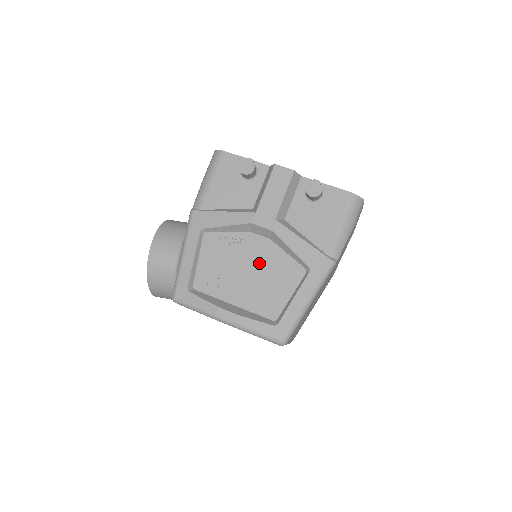
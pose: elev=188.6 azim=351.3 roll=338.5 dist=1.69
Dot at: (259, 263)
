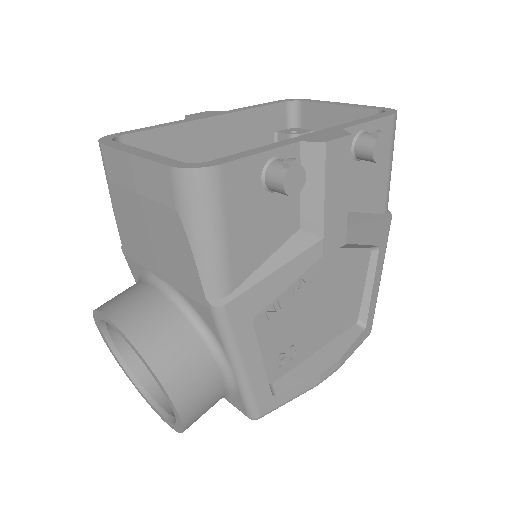
Dot at: (328, 286)
